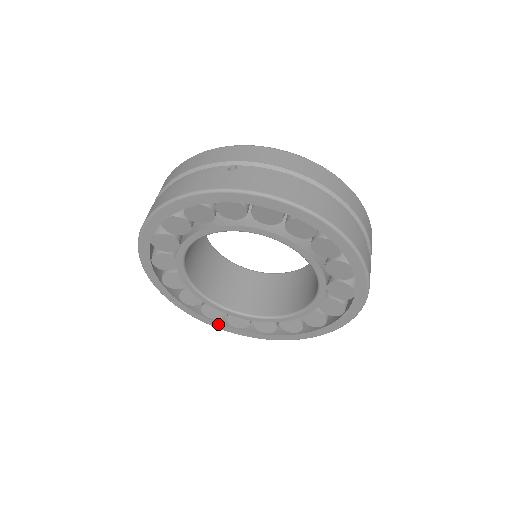
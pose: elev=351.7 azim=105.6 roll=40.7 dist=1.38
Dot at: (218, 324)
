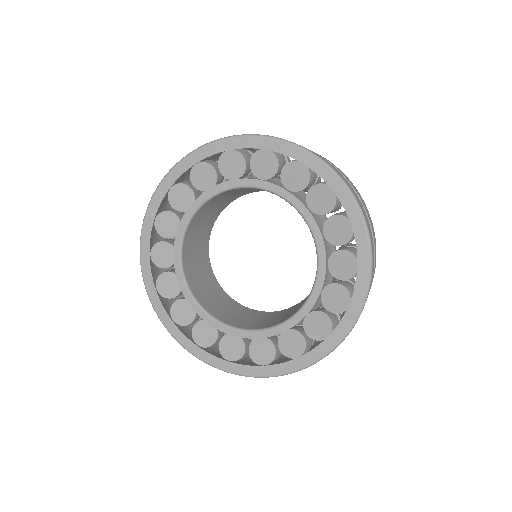
Dot at: (208, 354)
